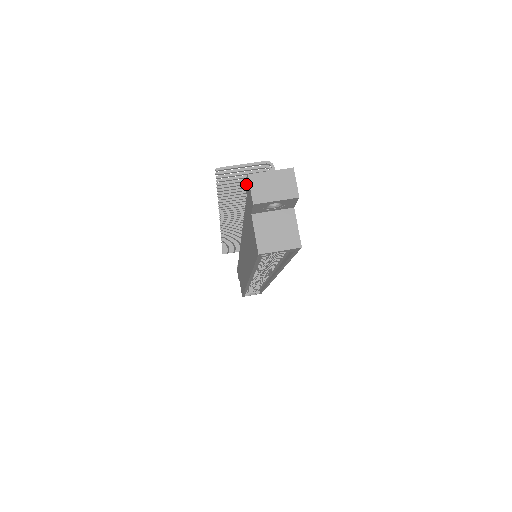
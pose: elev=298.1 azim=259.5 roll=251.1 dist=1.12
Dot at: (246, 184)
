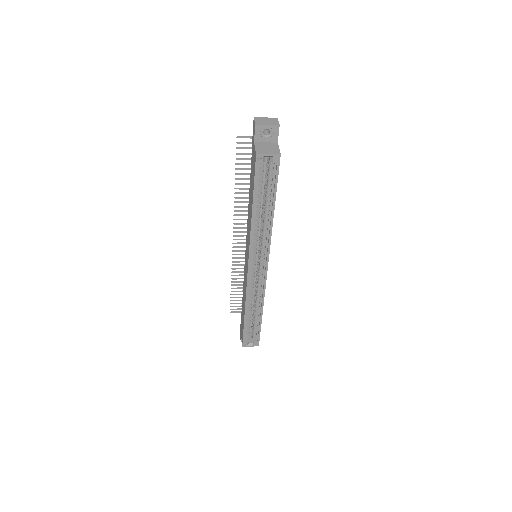
Dot at: (253, 132)
